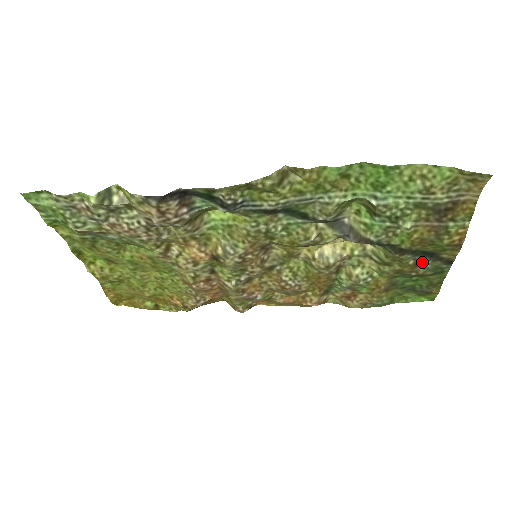
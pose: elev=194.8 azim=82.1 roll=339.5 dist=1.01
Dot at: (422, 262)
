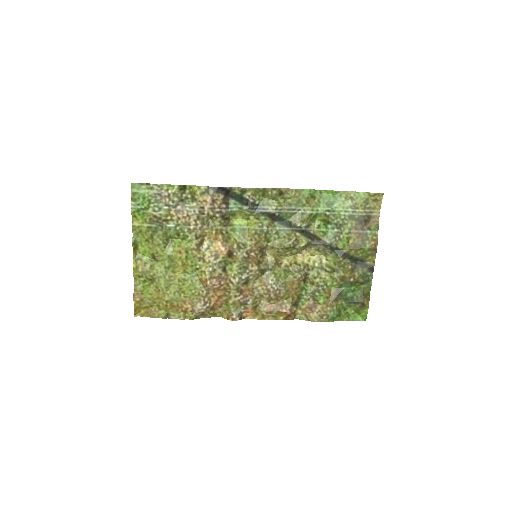
Dot at: (356, 268)
